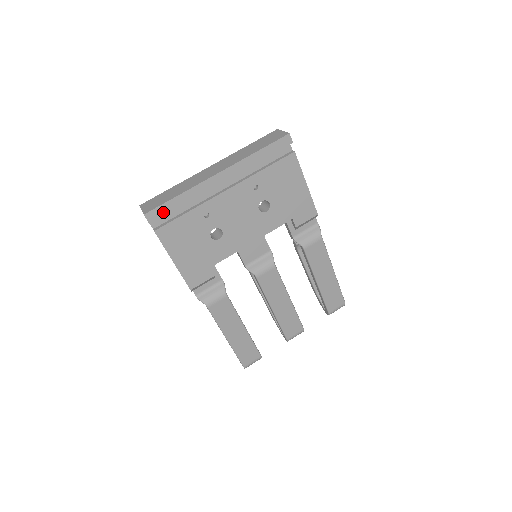
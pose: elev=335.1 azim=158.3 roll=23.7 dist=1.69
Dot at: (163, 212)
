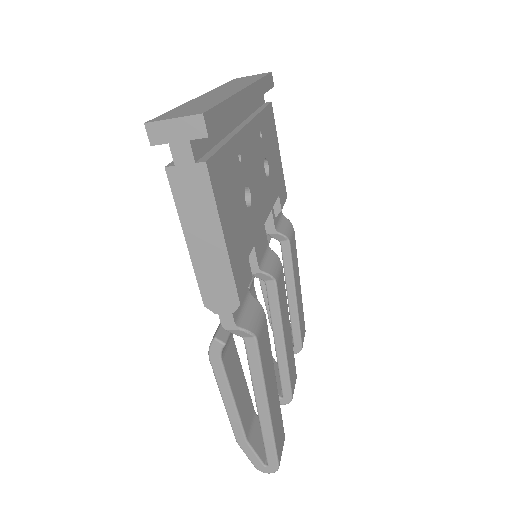
Dot at: (217, 122)
